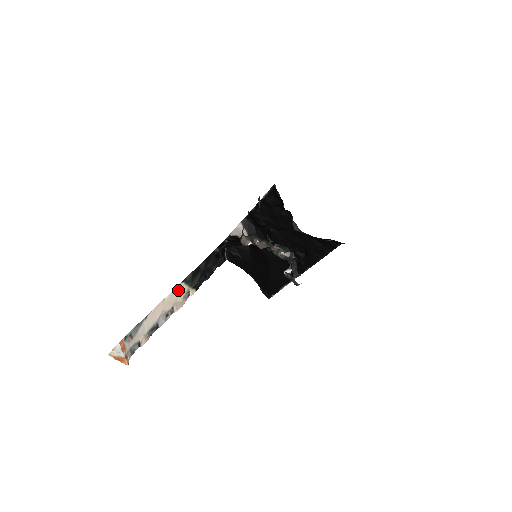
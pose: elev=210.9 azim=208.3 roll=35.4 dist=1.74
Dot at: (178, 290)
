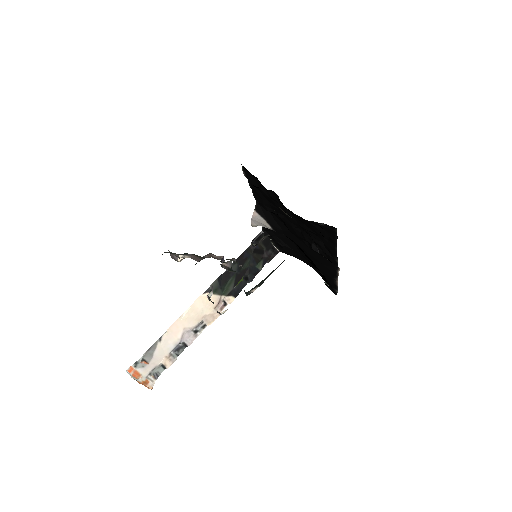
Dot at: (201, 303)
